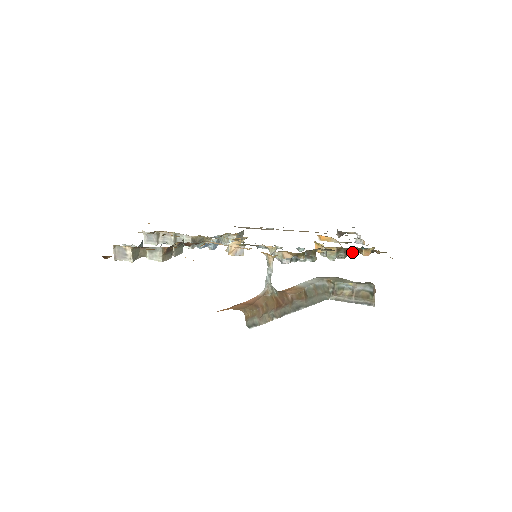
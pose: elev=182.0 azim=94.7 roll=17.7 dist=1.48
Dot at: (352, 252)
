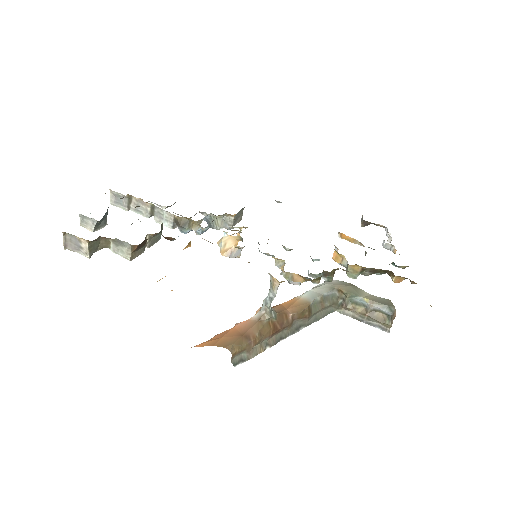
Dot at: (380, 272)
